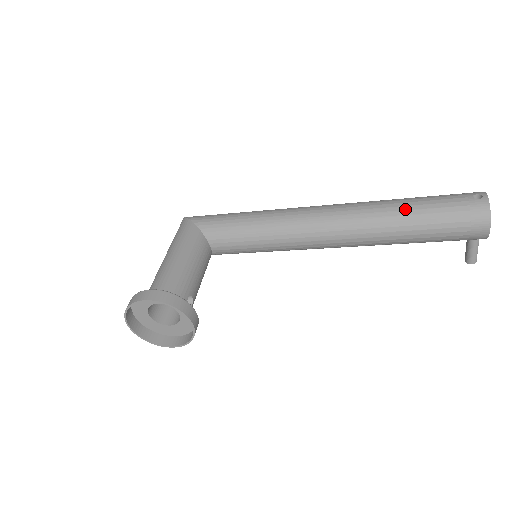
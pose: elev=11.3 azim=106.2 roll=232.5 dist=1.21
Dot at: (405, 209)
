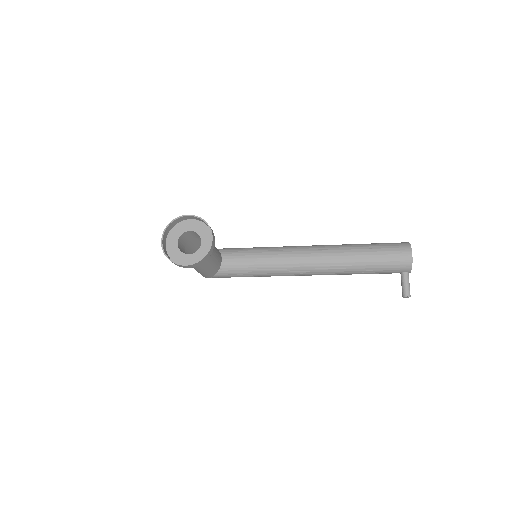
Dot at: (358, 244)
